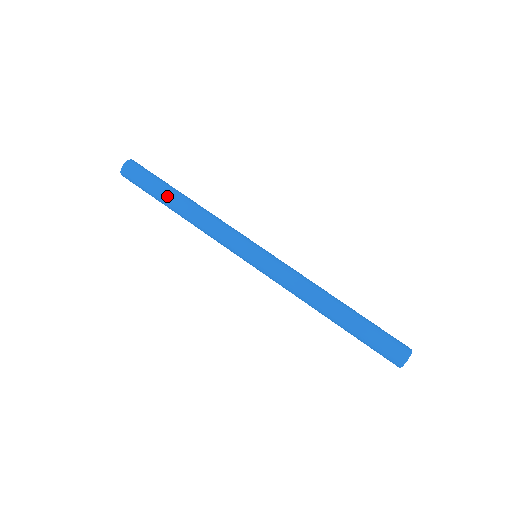
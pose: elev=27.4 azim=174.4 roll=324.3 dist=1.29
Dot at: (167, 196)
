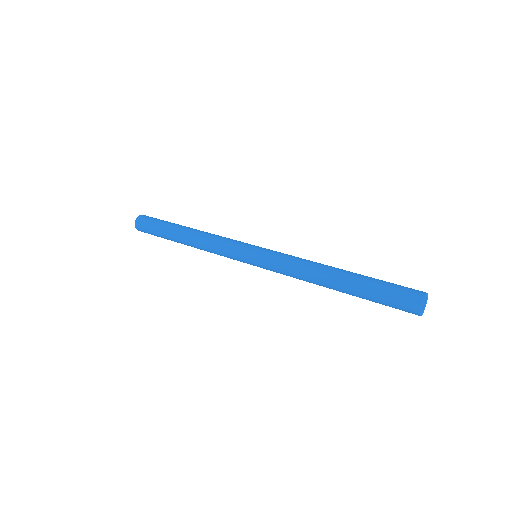
Dot at: (171, 234)
